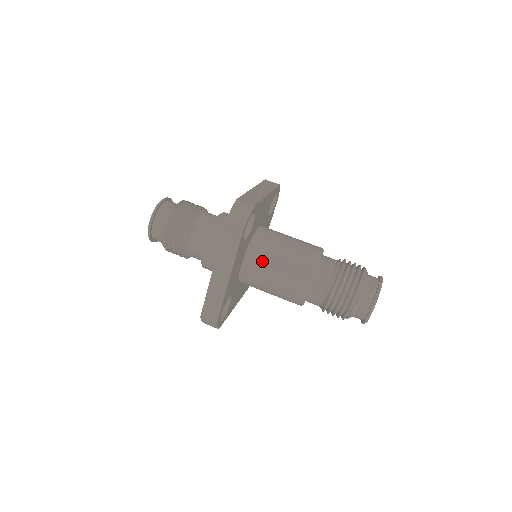
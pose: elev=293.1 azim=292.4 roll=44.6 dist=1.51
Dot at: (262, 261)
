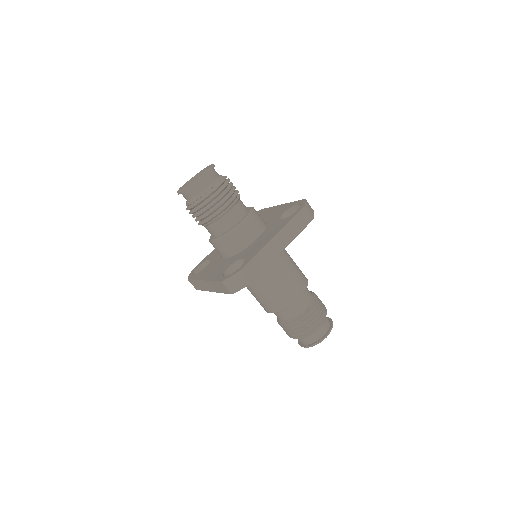
Dot at: occluded
